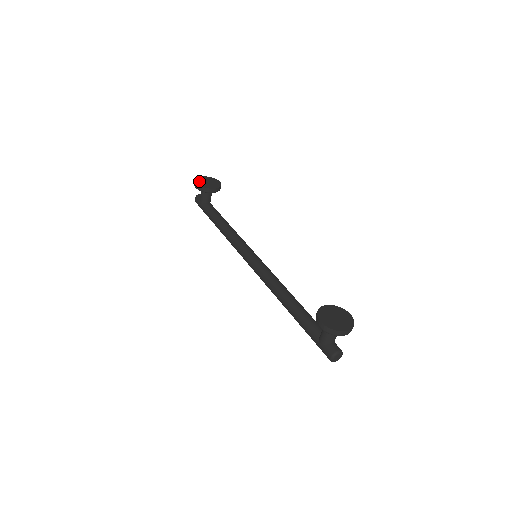
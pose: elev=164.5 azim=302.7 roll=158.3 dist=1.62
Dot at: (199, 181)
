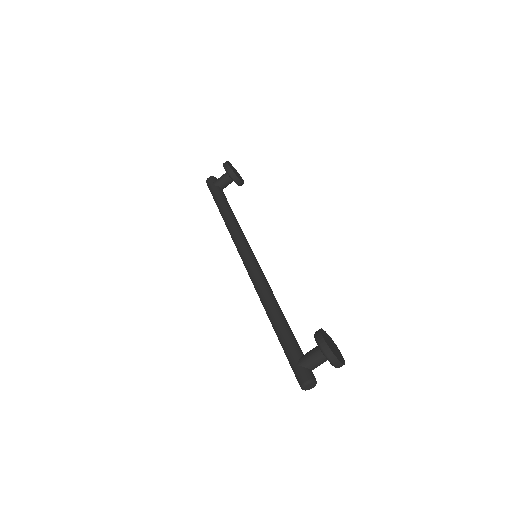
Dot at: occluded
